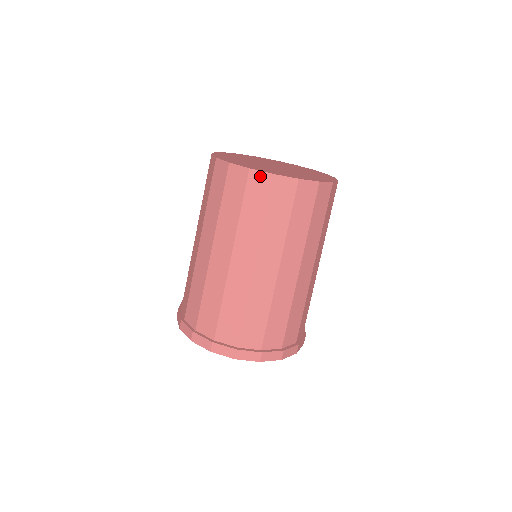
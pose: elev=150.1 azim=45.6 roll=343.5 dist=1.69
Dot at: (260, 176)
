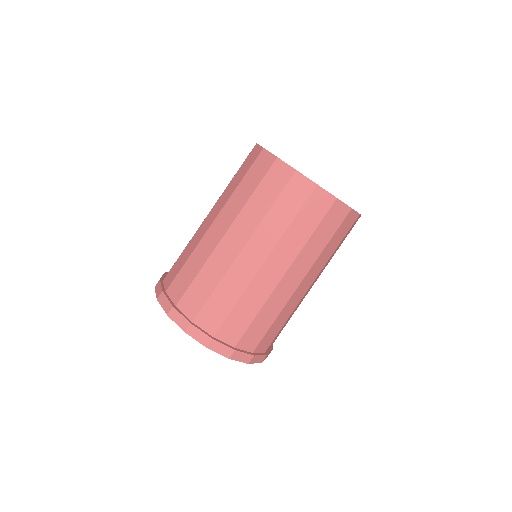
Dot at: (303, 181)
